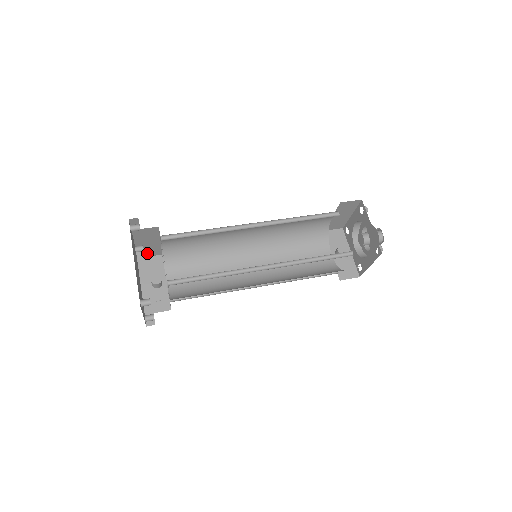
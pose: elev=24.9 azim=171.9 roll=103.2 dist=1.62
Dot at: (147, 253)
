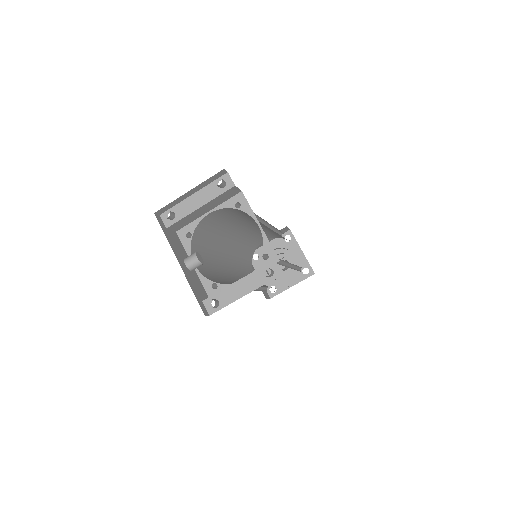
Dot at: (176, 223)
